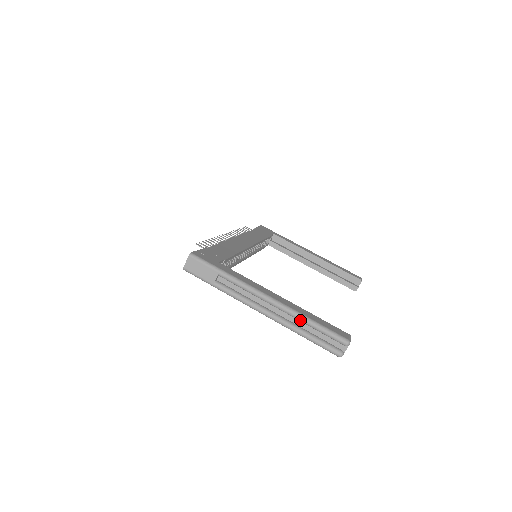
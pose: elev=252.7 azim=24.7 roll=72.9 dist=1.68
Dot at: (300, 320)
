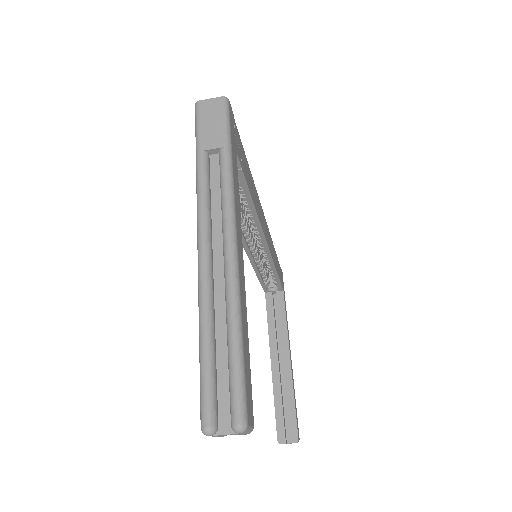
Dot at: (229, 312)
